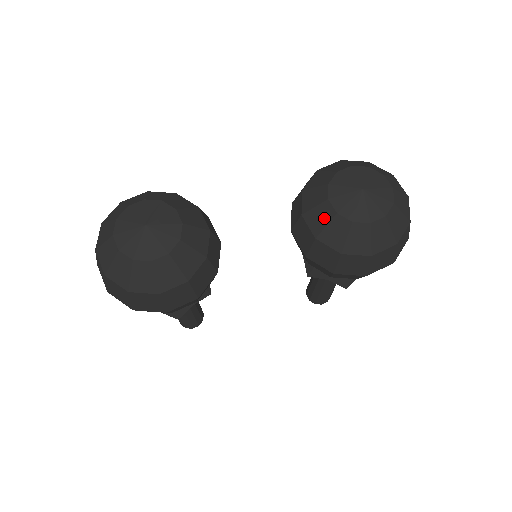
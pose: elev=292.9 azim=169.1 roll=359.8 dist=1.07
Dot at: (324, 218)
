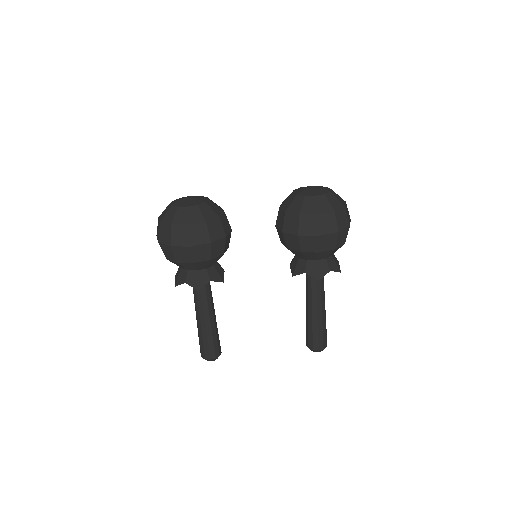
Dot at: (290, 201)
